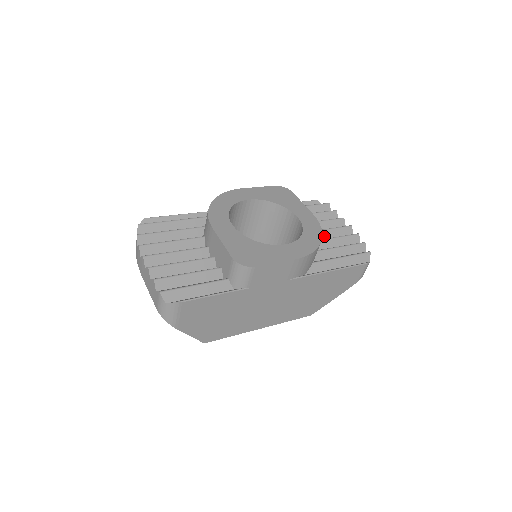
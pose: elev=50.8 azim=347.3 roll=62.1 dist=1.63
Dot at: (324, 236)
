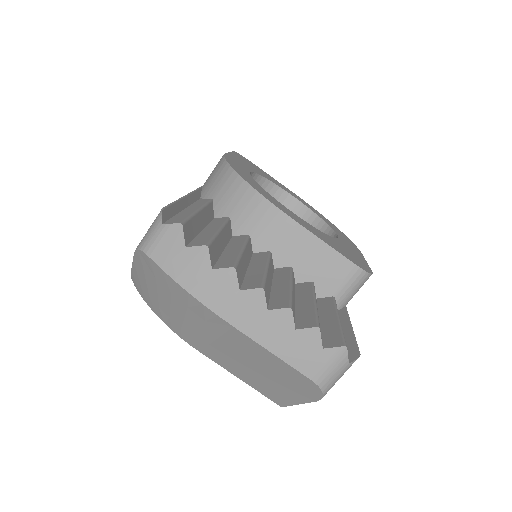
Dot at: occluded
